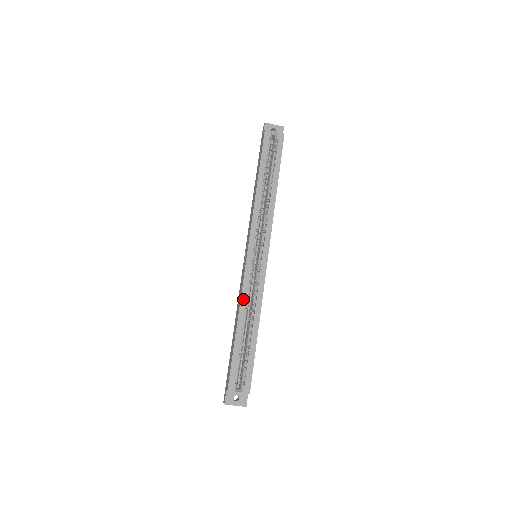
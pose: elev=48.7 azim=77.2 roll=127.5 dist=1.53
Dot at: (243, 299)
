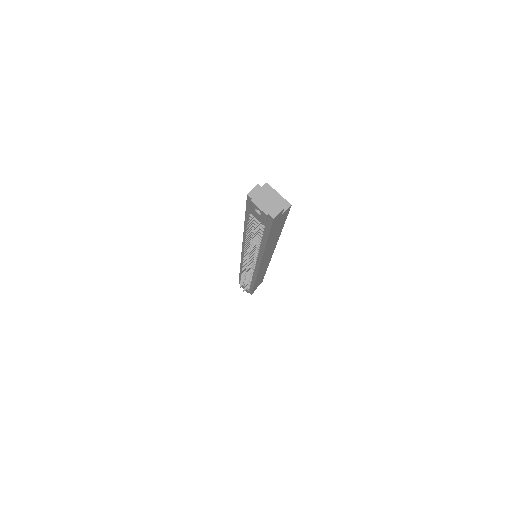
Dot at: occluded
